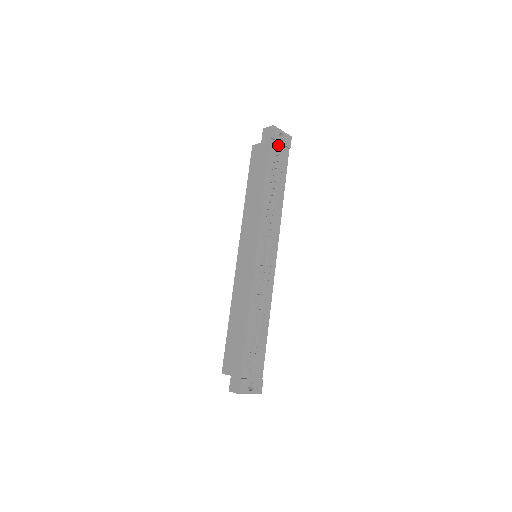
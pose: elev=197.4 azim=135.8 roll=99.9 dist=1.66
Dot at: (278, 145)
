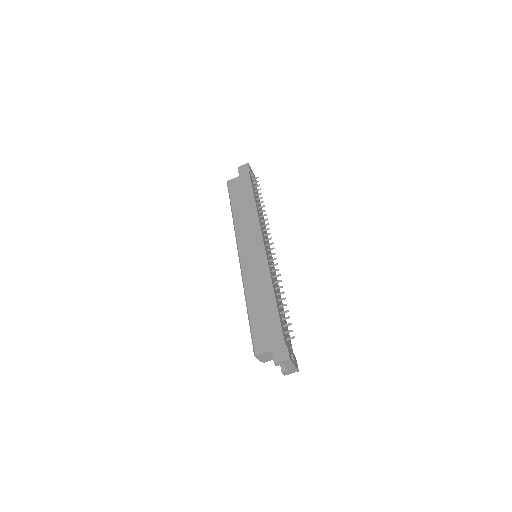
Dot at: occluded
